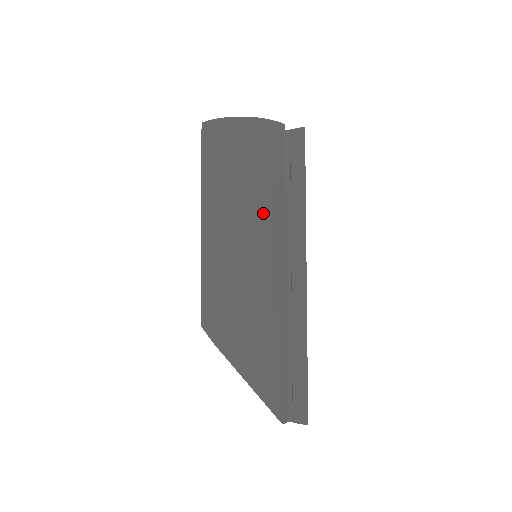
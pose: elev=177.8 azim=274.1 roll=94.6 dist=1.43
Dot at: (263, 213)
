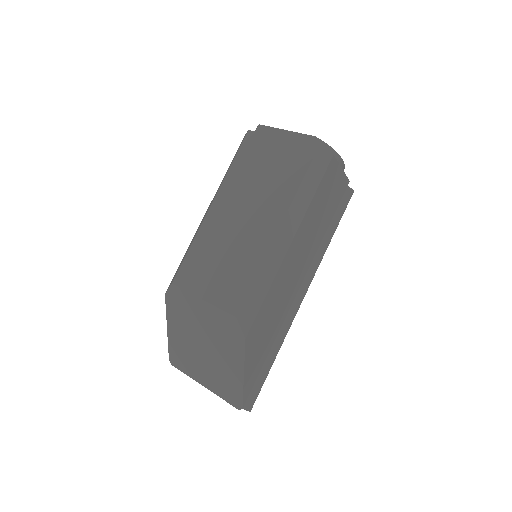
Dot at: (314, 243)
